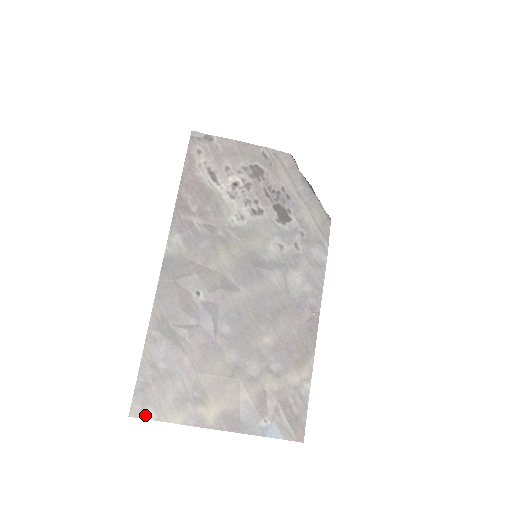
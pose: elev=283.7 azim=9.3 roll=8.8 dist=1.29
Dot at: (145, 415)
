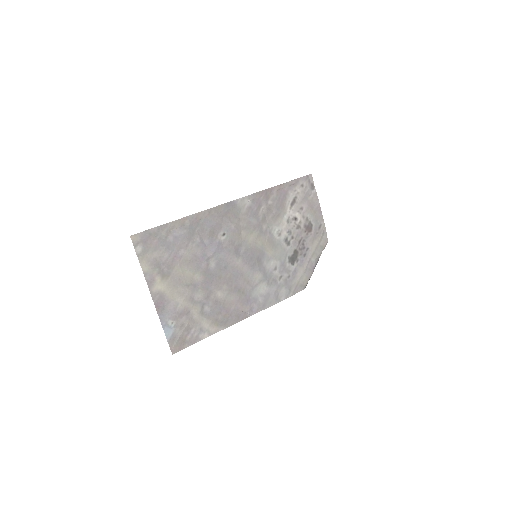
Dot at: (136, 246)
